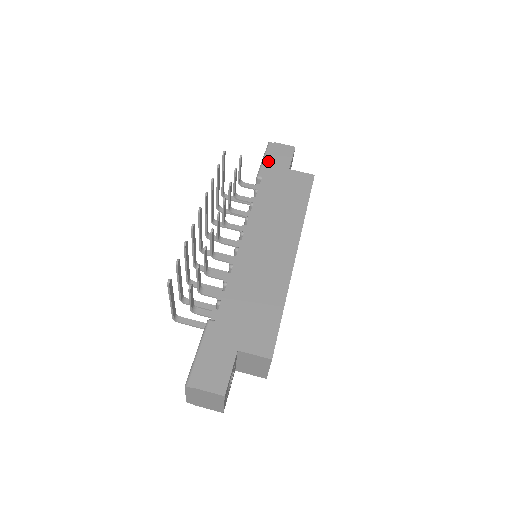
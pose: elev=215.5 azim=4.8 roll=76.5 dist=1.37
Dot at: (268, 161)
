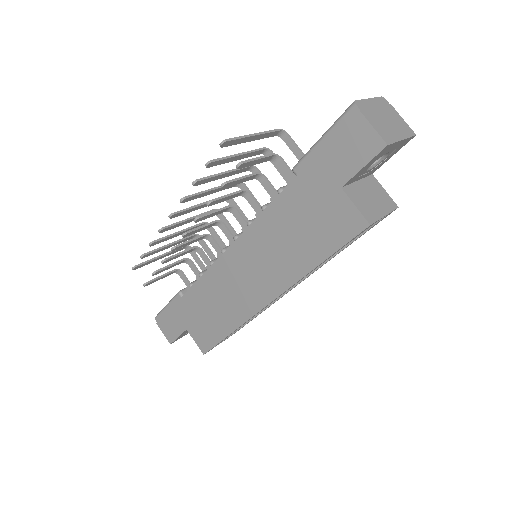
Dot at: (321, 151)
